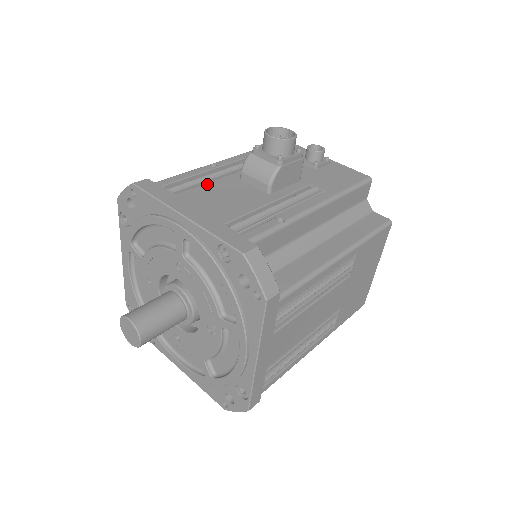
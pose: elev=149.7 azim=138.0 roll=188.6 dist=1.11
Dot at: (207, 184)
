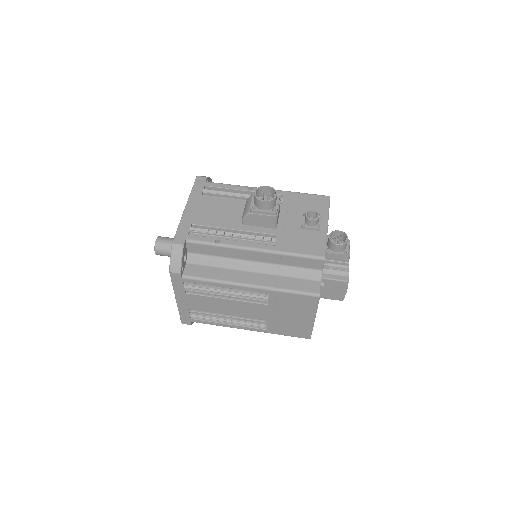
Dot at: (225, 198)
